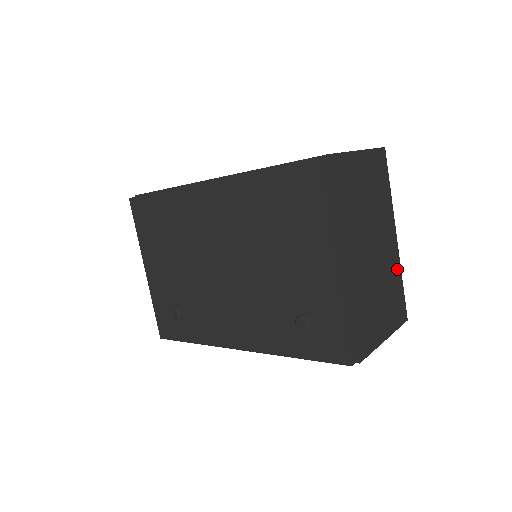
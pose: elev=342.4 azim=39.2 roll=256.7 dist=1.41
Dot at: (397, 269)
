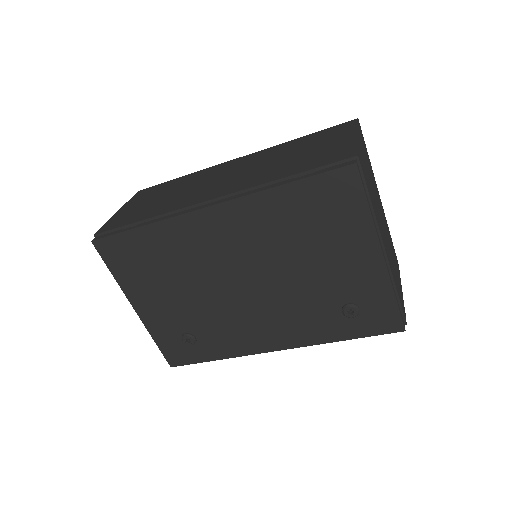
Dot at: (387, 226)
